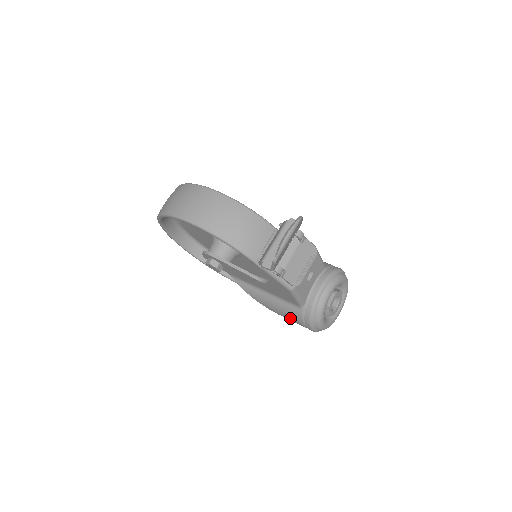
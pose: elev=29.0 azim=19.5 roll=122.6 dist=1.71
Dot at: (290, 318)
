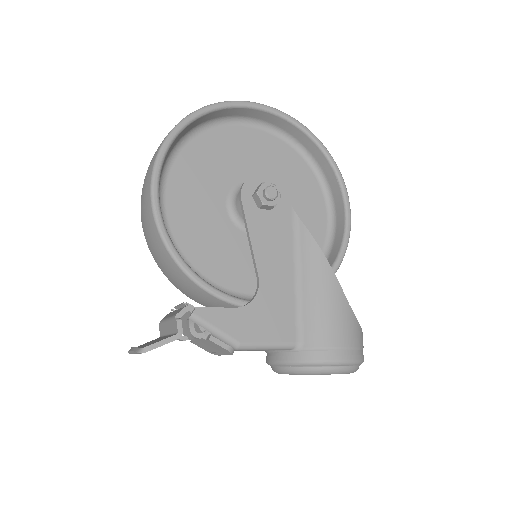
Dot at: occluded
